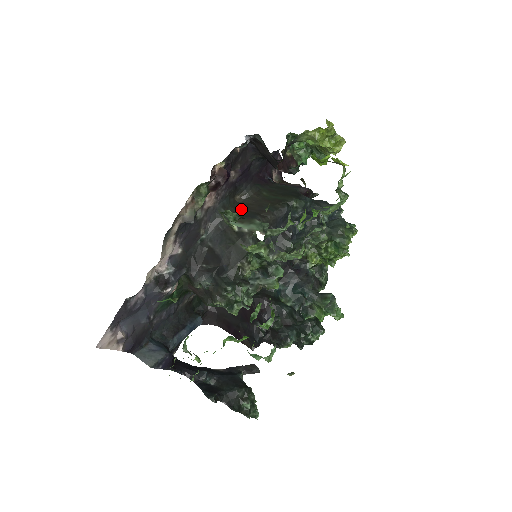
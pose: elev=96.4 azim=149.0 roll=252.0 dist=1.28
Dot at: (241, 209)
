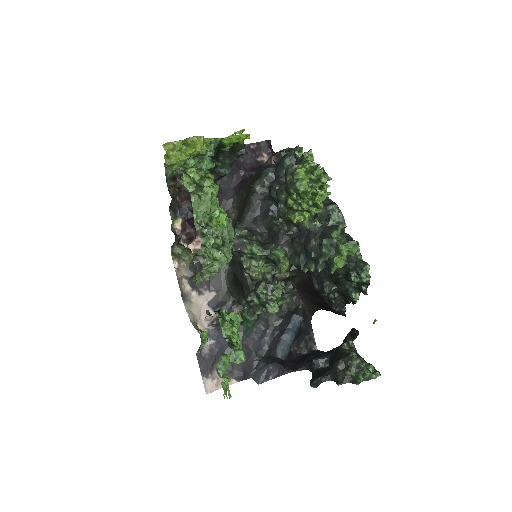
Dot at: (235, 225)
